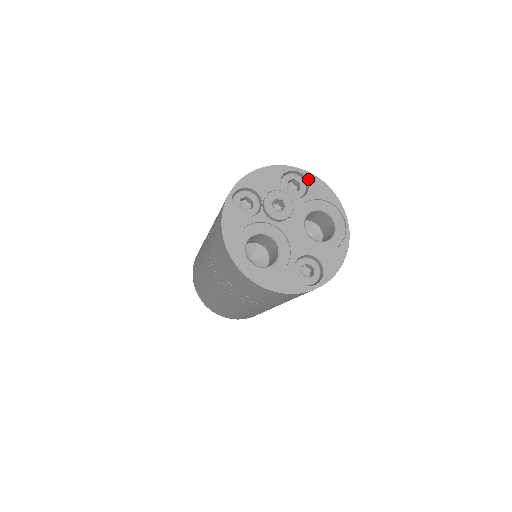
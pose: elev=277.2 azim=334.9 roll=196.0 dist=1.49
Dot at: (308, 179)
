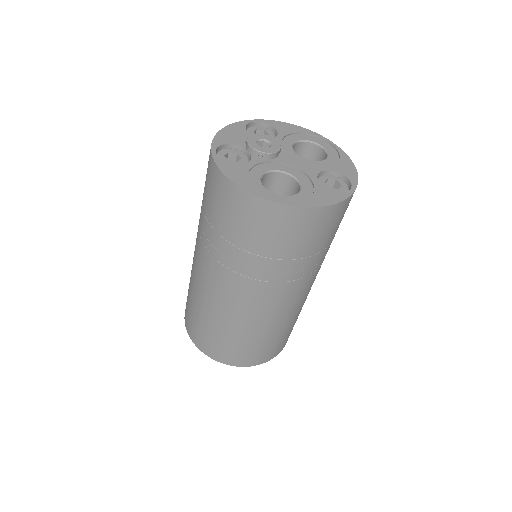
Dot at: (269, 124)
